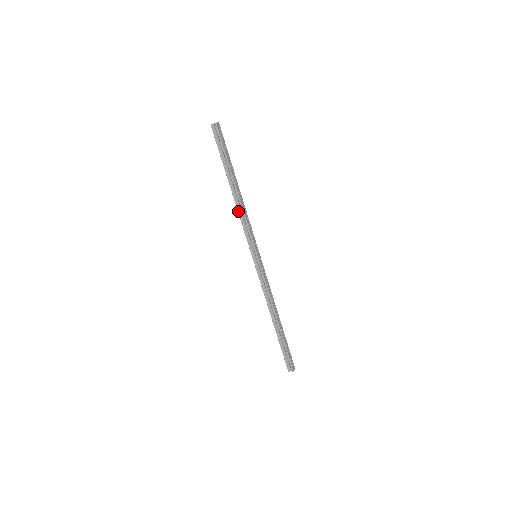
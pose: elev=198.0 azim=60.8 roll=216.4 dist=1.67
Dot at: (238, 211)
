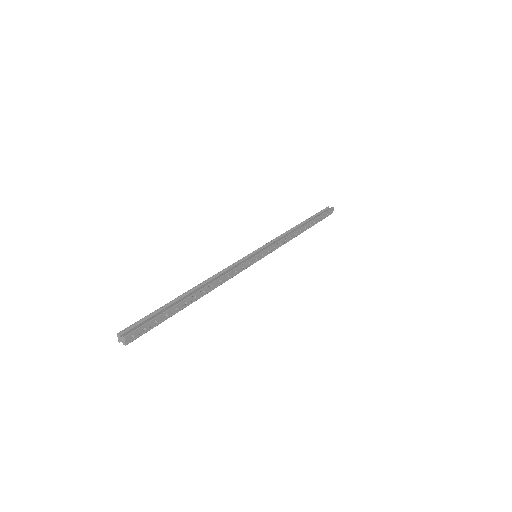
Dot at: occluded
